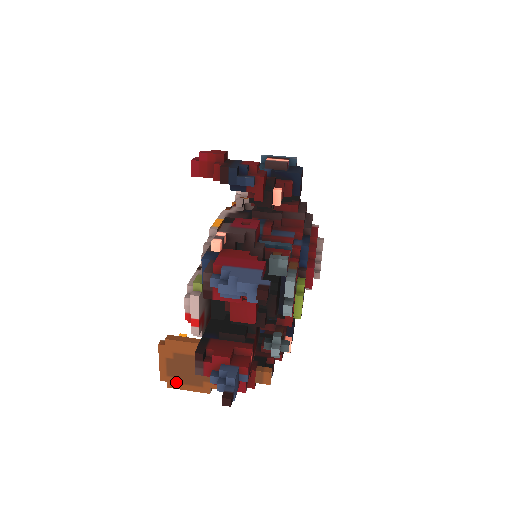
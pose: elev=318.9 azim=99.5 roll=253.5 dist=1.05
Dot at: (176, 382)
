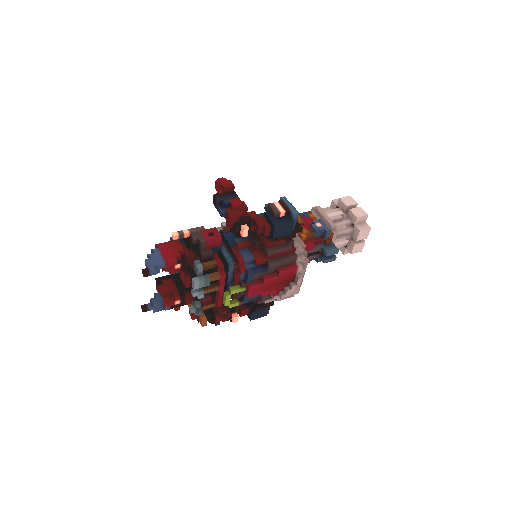
Dot at: occluded
